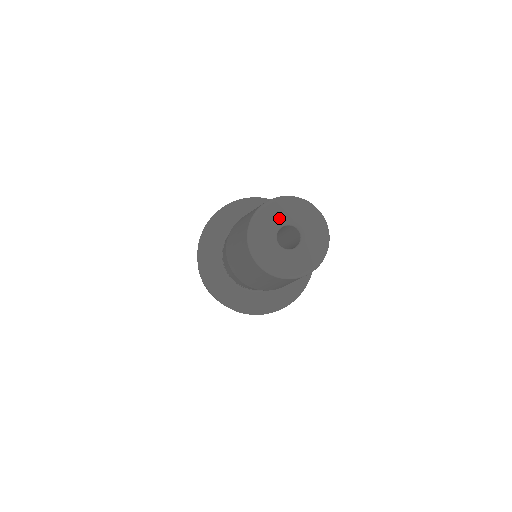
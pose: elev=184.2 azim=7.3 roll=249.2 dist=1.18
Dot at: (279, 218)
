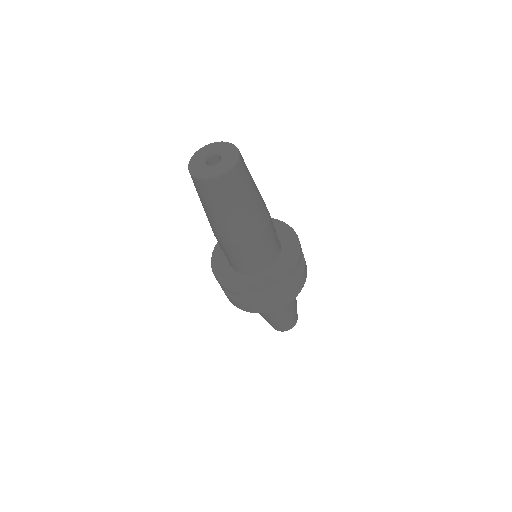
Dot at: (219, 150)
